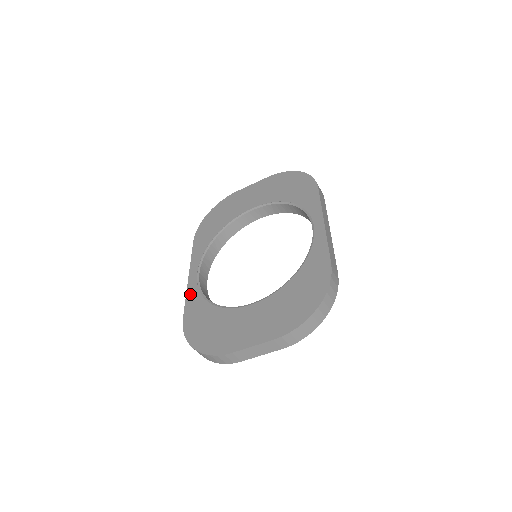
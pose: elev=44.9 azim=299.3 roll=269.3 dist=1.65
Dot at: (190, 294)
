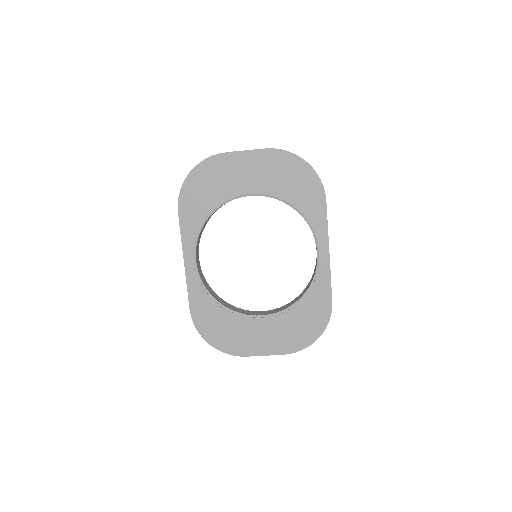
Dot at: (192, 286)
